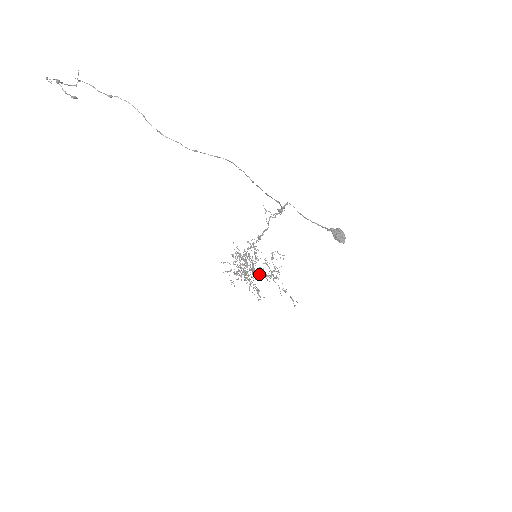
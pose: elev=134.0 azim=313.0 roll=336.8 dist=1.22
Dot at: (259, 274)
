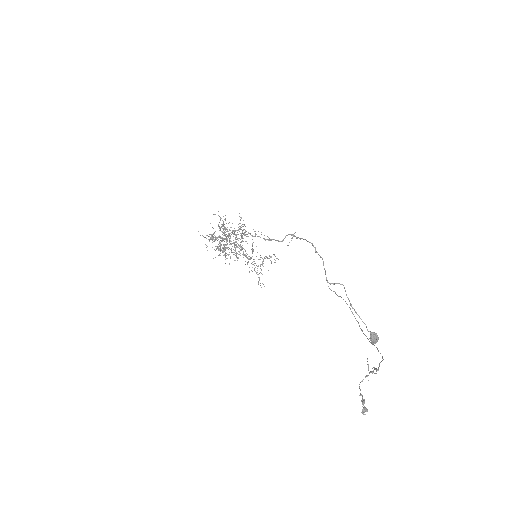
Dot at: occluded
